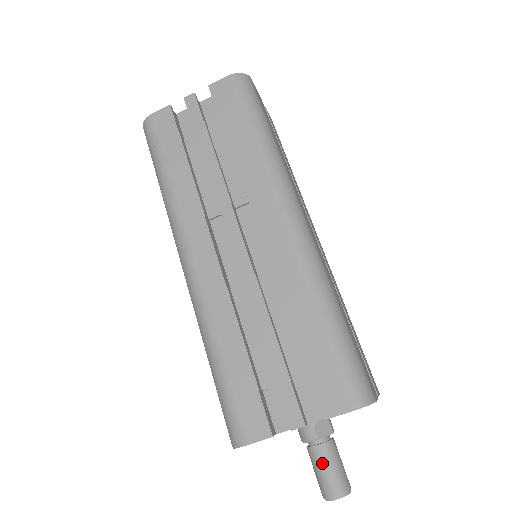
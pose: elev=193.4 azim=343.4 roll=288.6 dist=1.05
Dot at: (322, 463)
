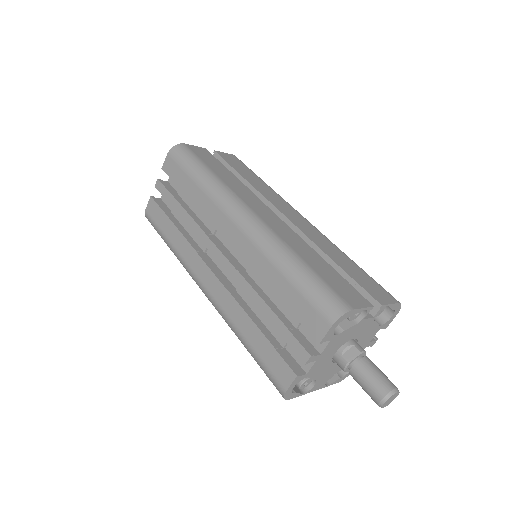
Dot at: (361, 380)
